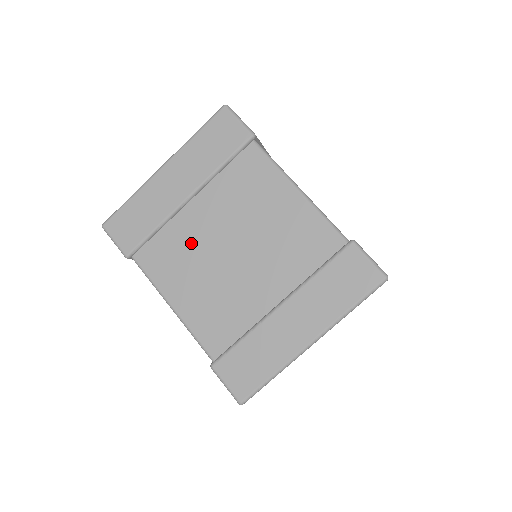
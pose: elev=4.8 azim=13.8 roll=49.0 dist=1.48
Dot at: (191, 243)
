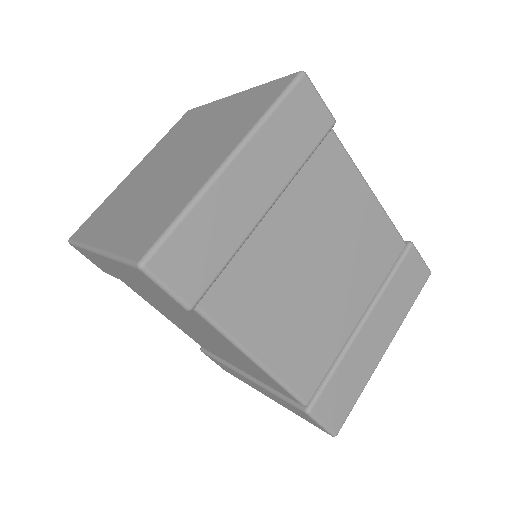
Dot at: (274, 270)
